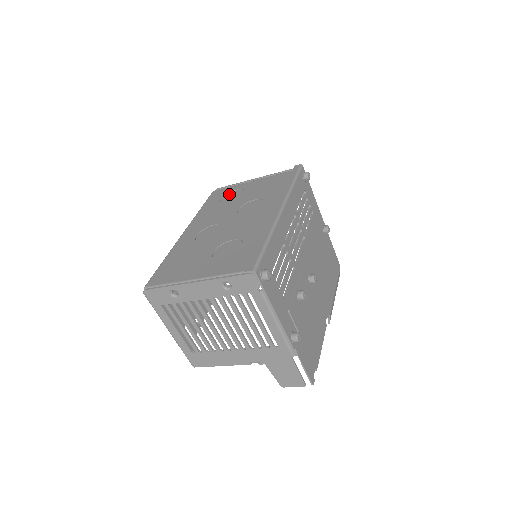
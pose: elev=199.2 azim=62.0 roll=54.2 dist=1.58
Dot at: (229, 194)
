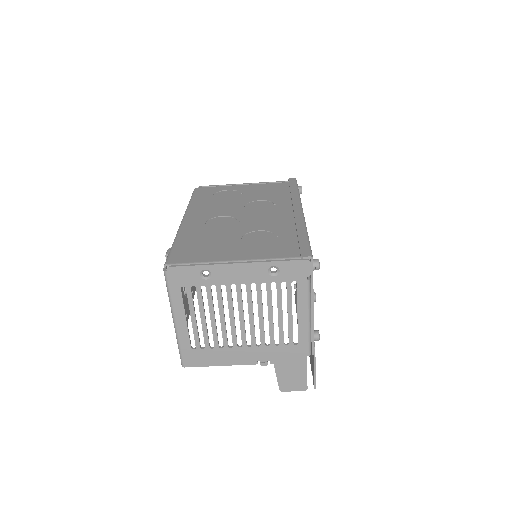
Dot at: (220, 192)
